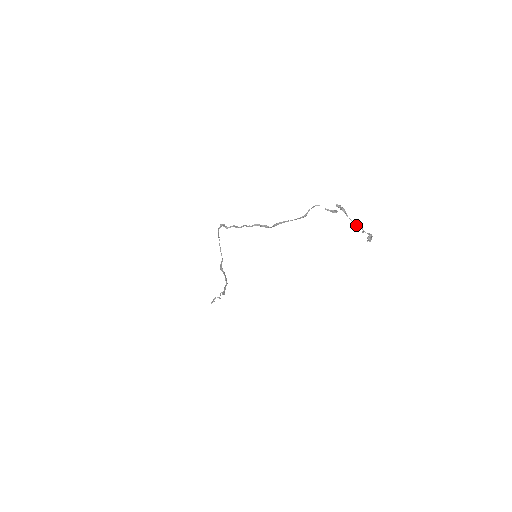
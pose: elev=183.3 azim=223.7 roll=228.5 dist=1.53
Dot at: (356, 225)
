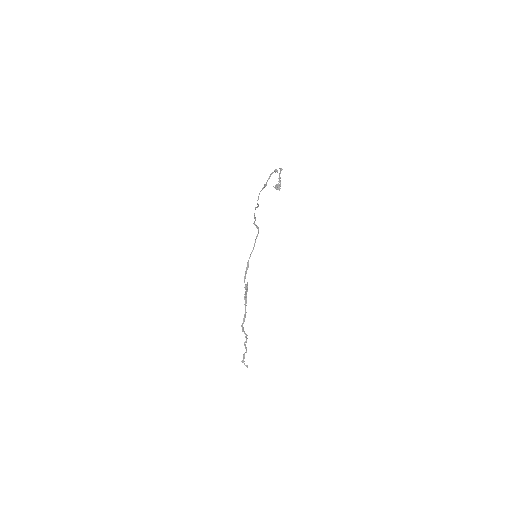
Dot at: (279, 179)
